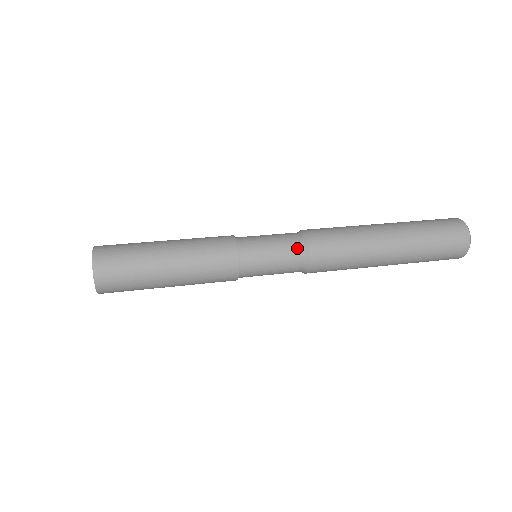
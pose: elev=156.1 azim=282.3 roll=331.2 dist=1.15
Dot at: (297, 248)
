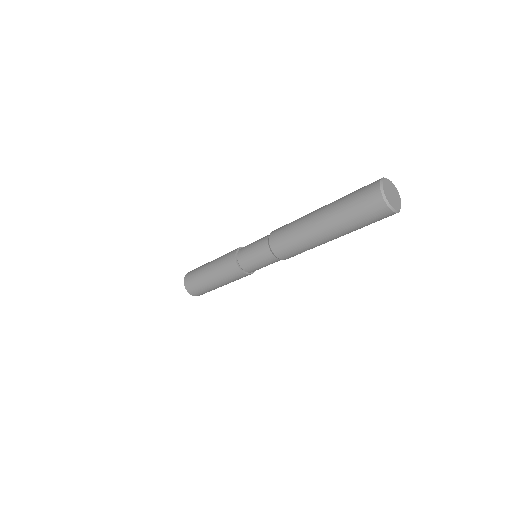
Dot at: (265, 238)
